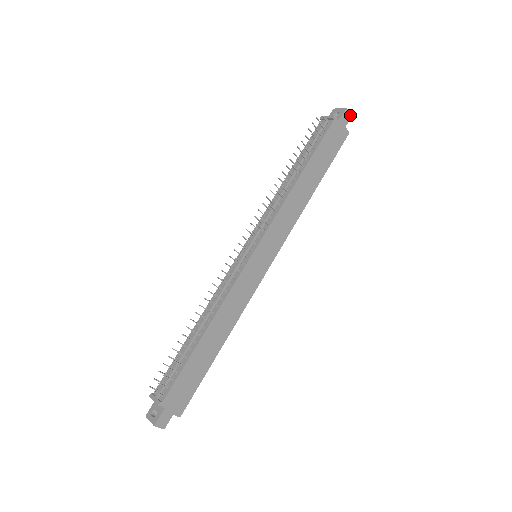
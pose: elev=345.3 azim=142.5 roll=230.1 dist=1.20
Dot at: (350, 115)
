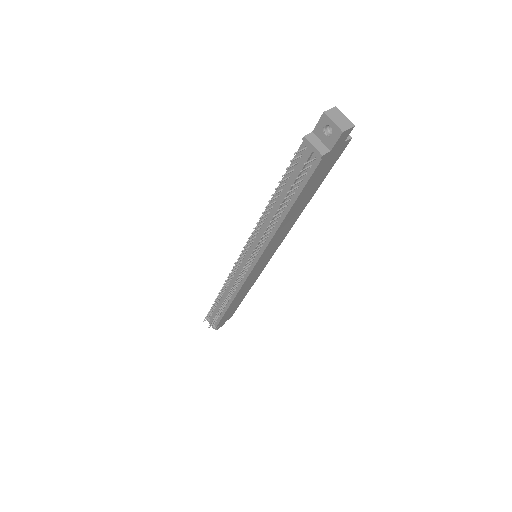
Dot at: (351, 128)
